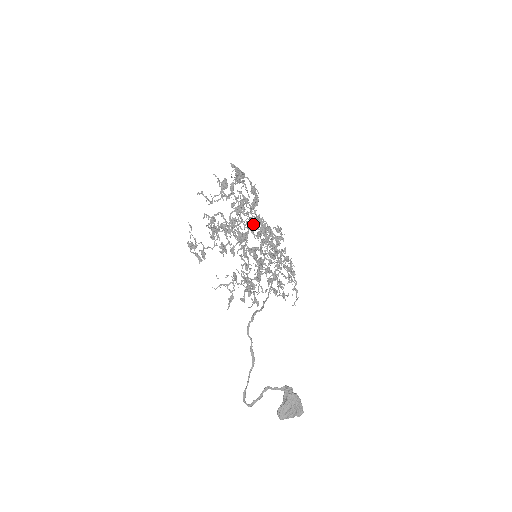
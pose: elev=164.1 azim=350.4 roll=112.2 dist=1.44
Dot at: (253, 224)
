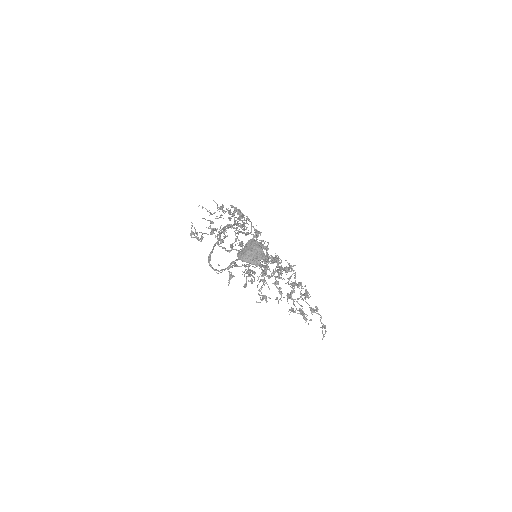
Dot at: occluded
